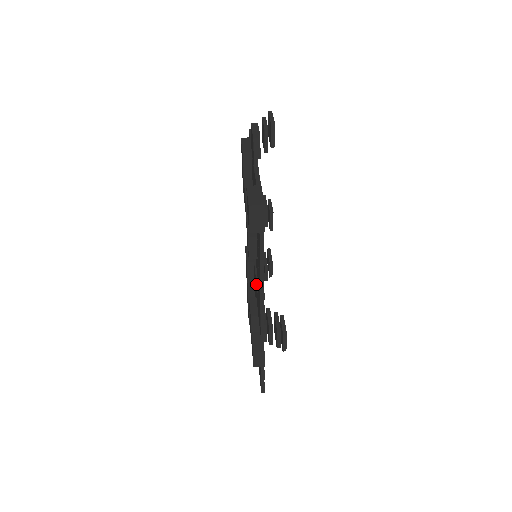
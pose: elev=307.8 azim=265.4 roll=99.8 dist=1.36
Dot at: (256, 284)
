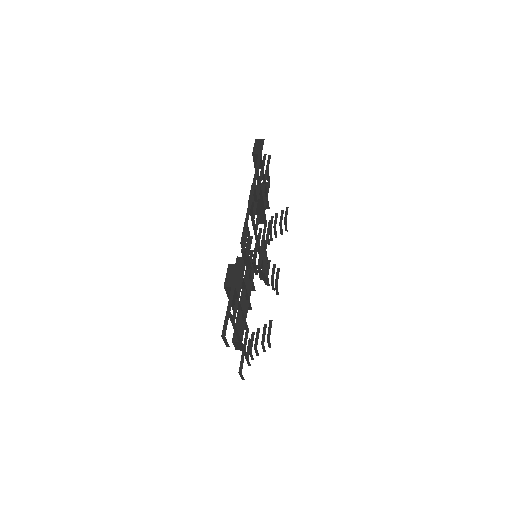
Dot at: occluded
